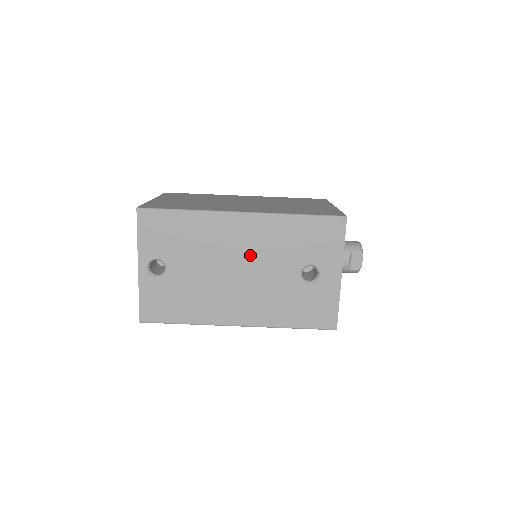
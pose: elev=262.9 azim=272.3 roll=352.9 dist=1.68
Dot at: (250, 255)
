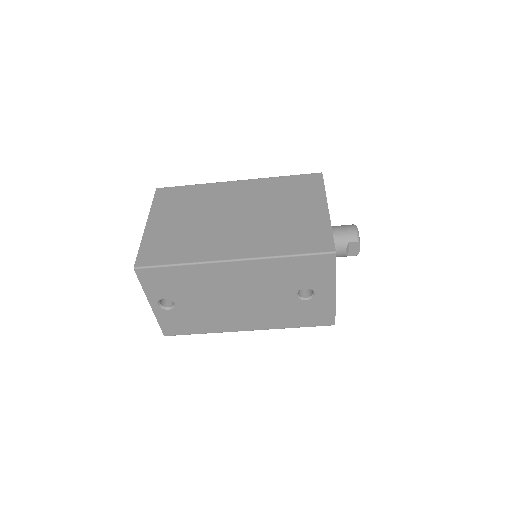
Dot at: (248, 288)
